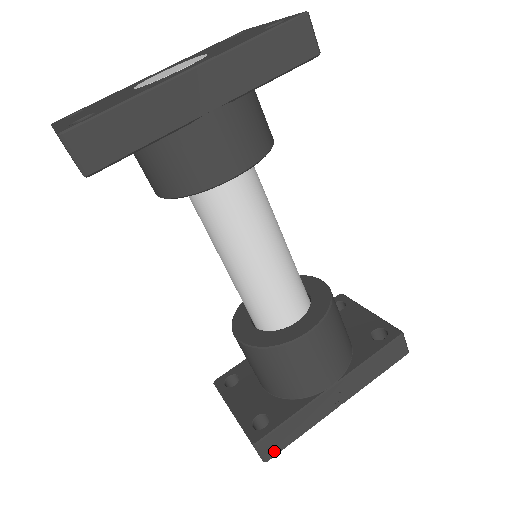
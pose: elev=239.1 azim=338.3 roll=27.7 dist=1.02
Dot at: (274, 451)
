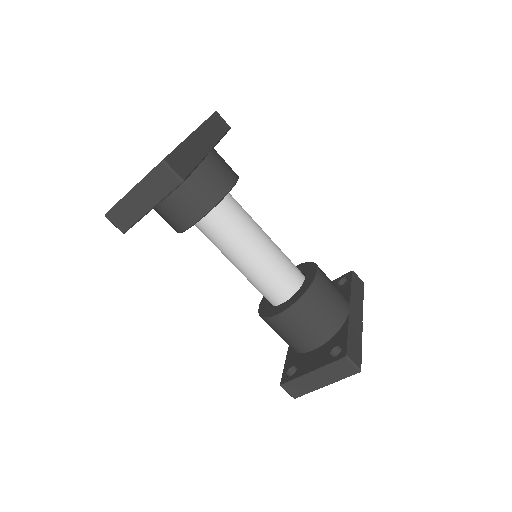
Dot at: (359, 361)
